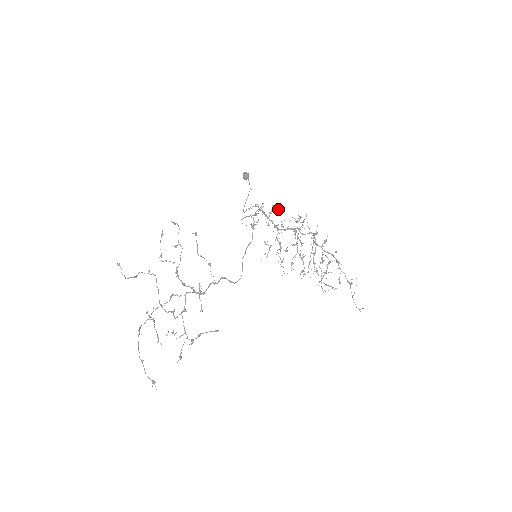
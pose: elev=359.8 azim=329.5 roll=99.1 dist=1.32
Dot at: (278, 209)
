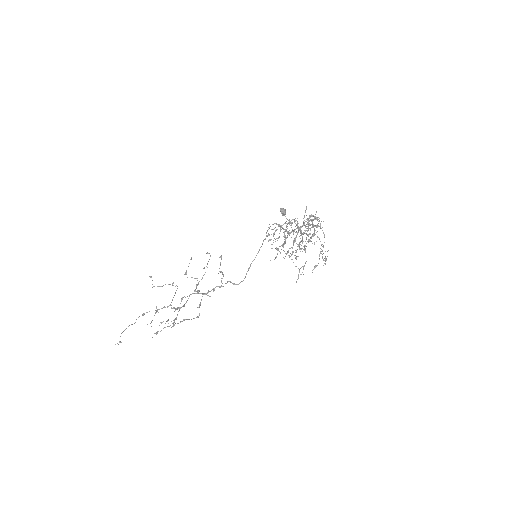
Dot at: (296, 220)
